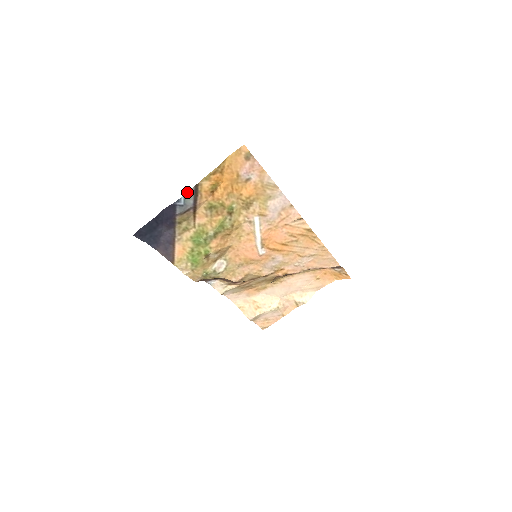
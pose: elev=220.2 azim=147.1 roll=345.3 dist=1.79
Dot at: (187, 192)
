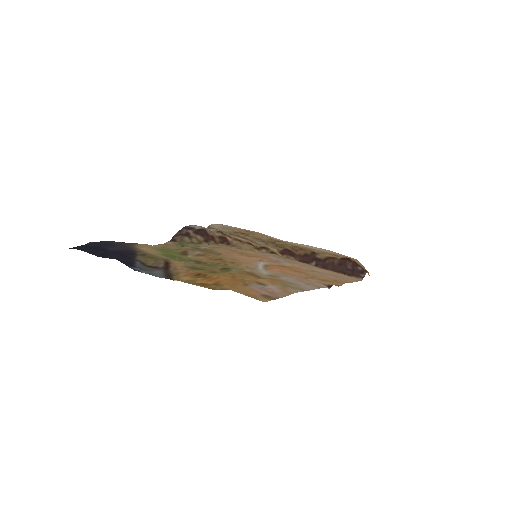
Dot at: (152, 275)
